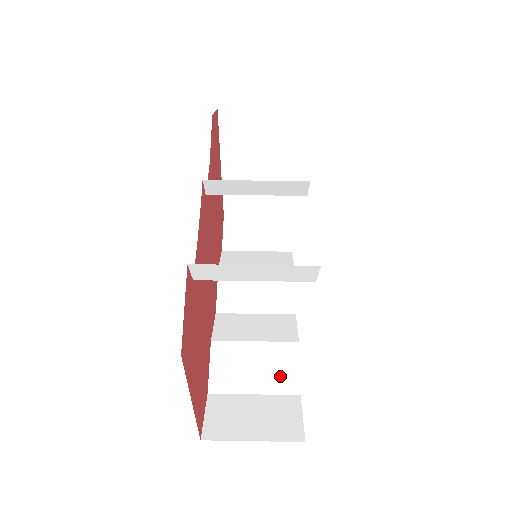
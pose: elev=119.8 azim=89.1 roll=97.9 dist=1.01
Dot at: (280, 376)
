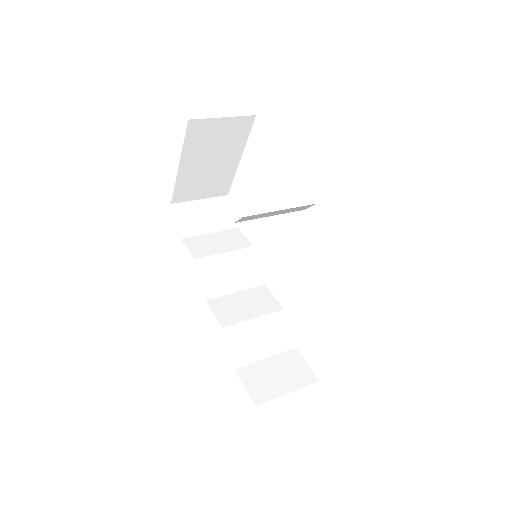
Dot at: (279, 339)
